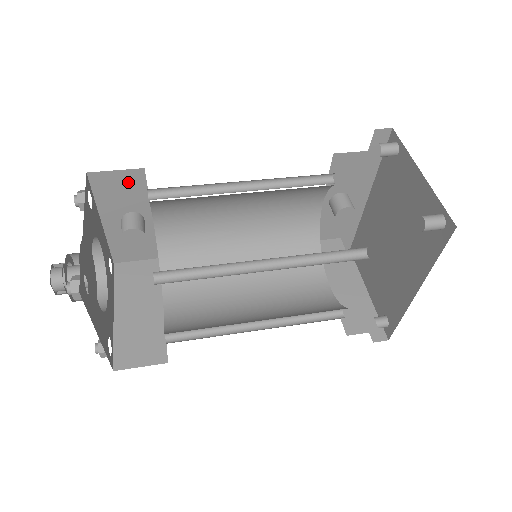
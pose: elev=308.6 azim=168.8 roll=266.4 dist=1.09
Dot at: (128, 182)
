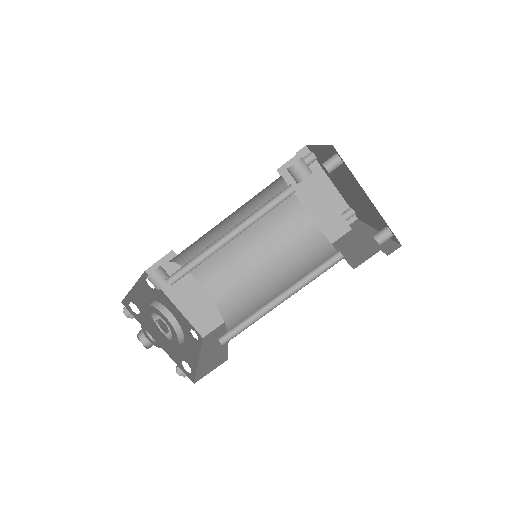
Dot at: occluded
